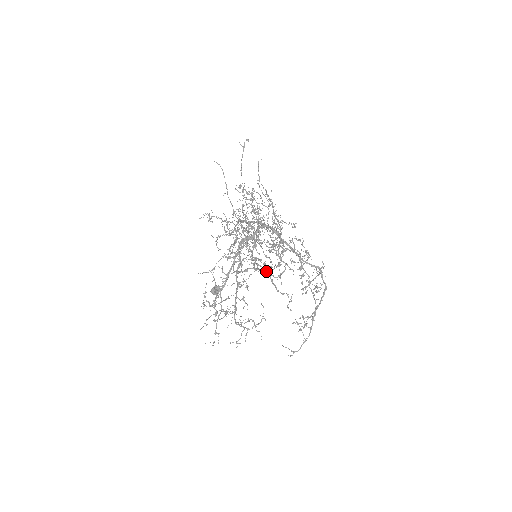
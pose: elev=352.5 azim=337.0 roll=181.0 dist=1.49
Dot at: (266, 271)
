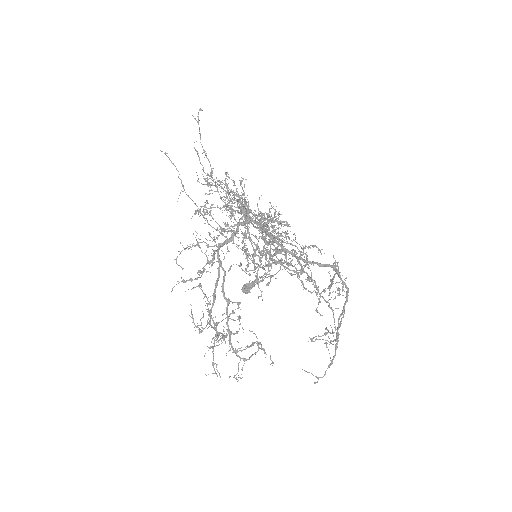
Dot at: (284, 267)
